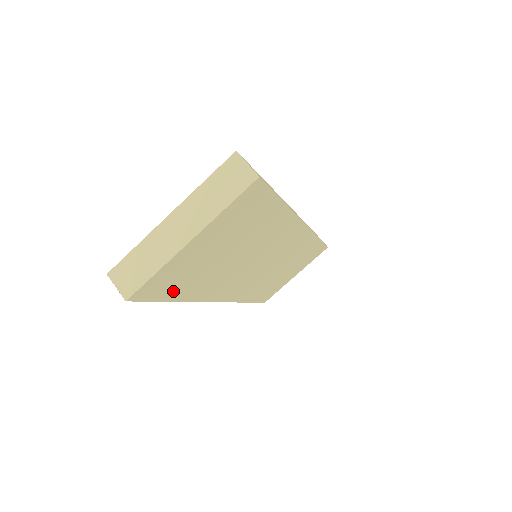
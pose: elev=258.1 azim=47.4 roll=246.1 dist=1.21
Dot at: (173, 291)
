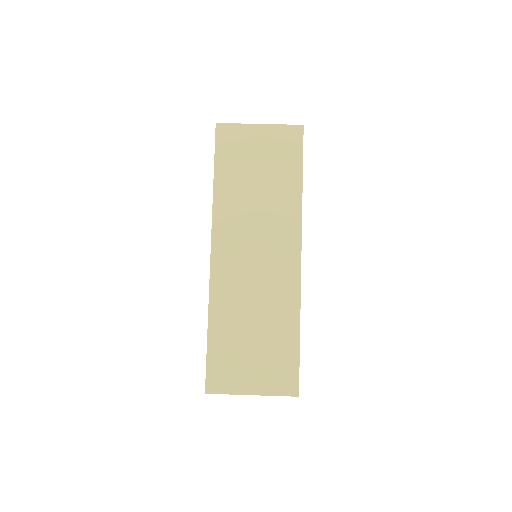
Dot at: (223, 159)
